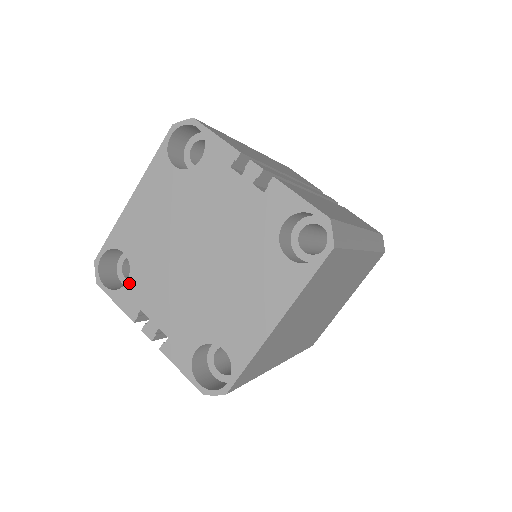
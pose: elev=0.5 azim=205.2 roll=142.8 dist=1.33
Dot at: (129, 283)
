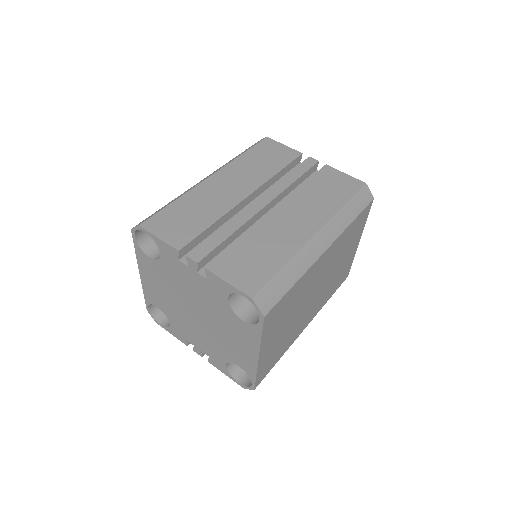
Dot at: (171, 325)
